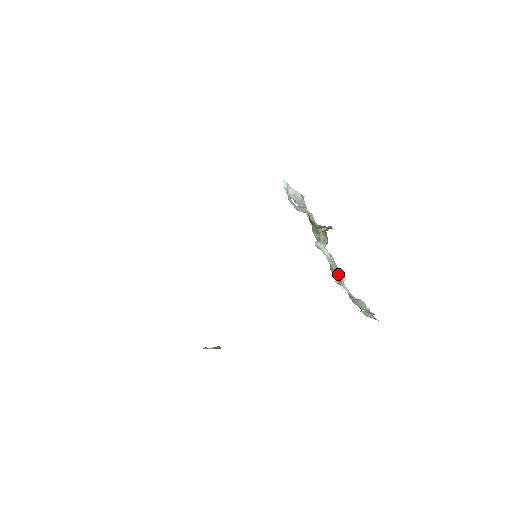
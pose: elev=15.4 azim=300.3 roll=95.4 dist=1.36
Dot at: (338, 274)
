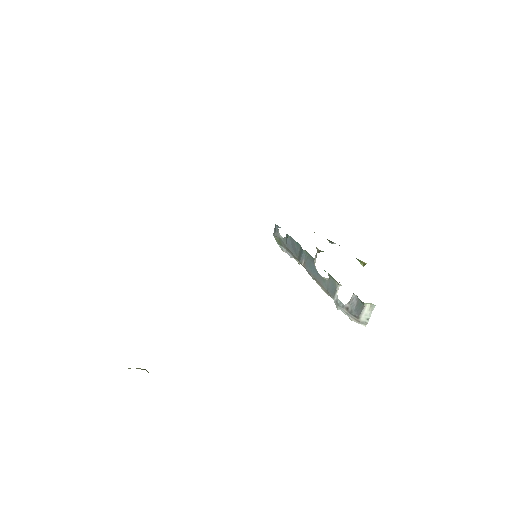
Dot at: occluded
